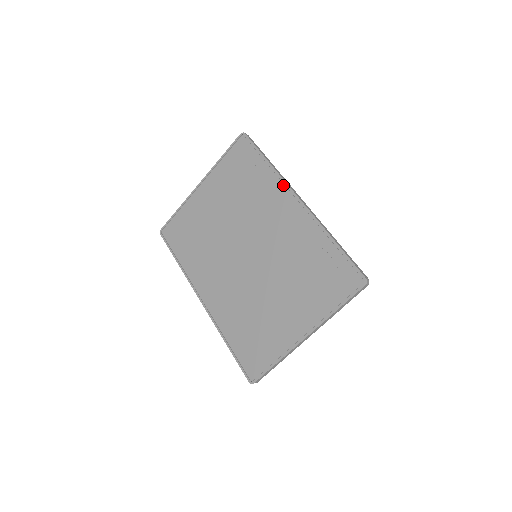
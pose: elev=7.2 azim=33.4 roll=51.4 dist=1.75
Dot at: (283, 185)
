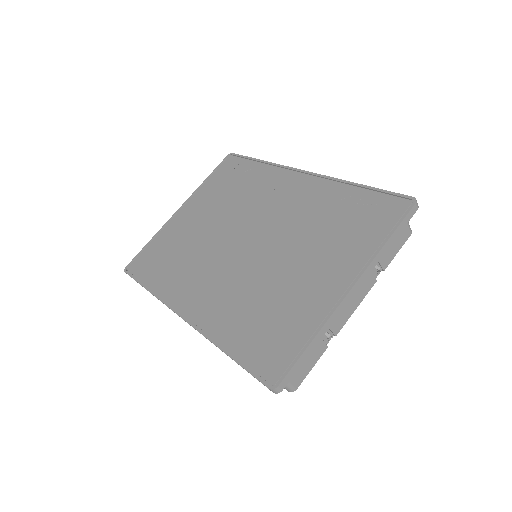
Dot at: (283, 169)
